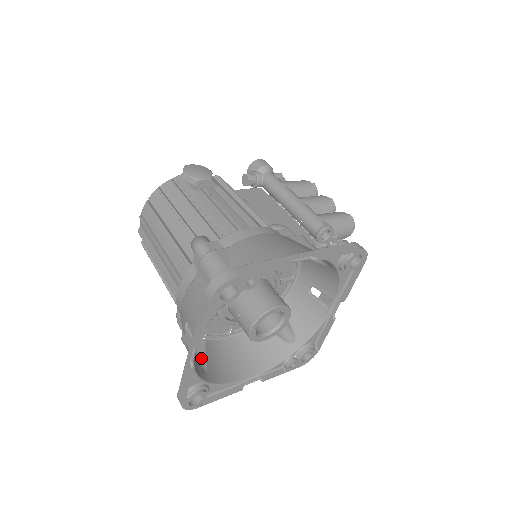
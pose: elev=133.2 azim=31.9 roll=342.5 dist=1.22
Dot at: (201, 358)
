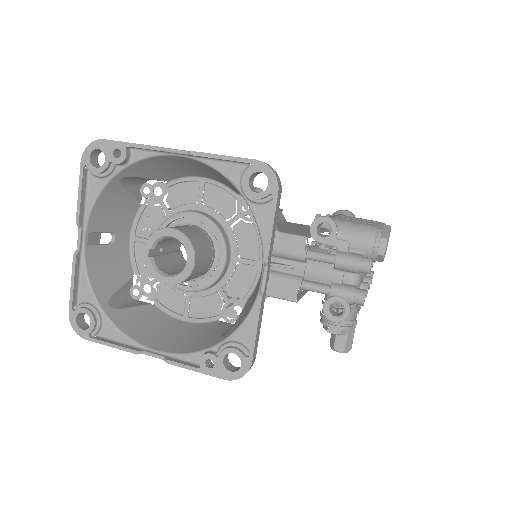
Dot at: (128, 305)
